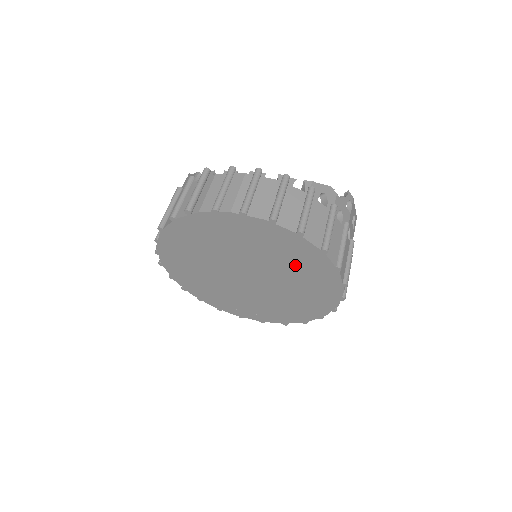
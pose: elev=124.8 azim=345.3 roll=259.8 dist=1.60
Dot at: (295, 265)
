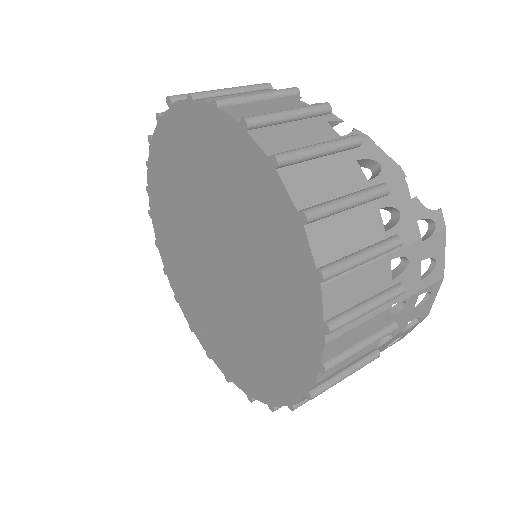
Dot at: (265, 248)
